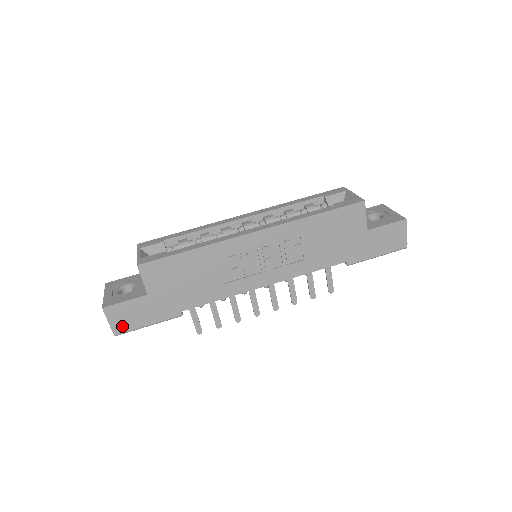
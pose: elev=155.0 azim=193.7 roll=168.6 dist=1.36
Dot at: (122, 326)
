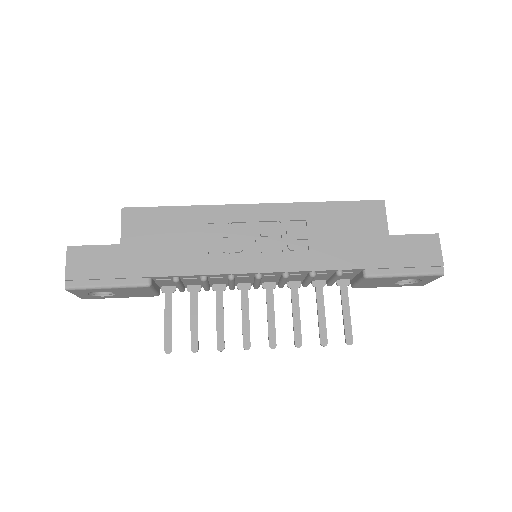
Dot at: (78, 276)
